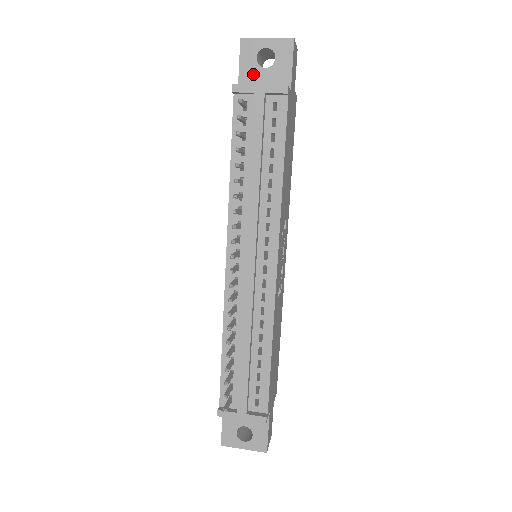
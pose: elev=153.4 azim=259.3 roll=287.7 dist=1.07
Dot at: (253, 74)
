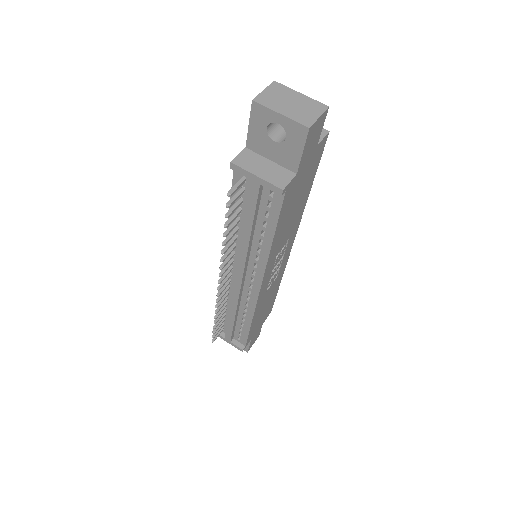
Dot at: (262, 141)
